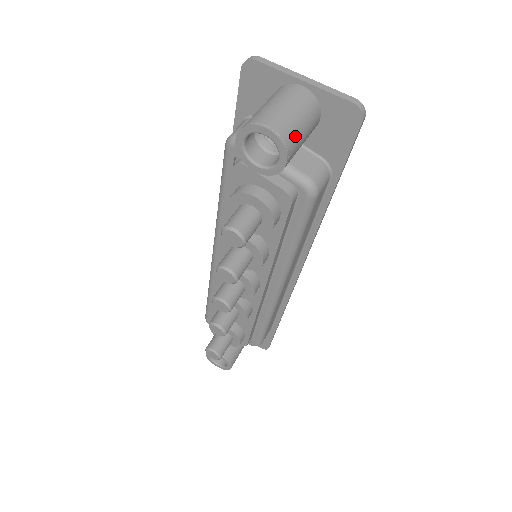
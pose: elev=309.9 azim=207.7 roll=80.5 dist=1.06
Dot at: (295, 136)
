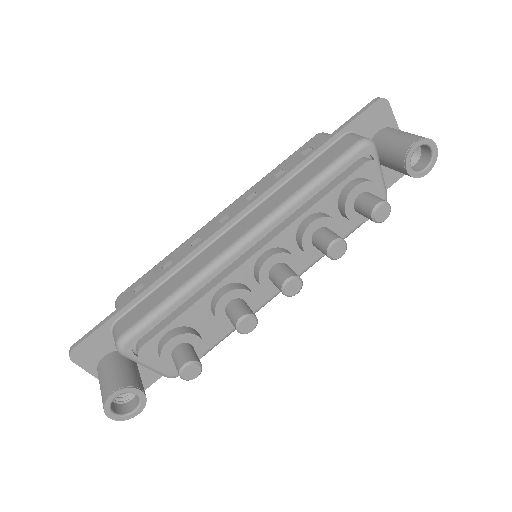
Dot at: occluded
